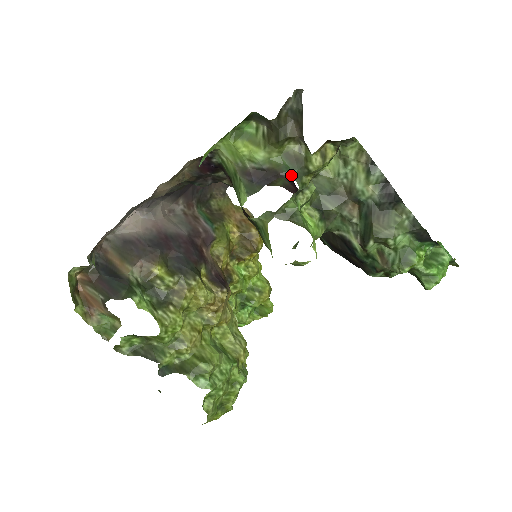
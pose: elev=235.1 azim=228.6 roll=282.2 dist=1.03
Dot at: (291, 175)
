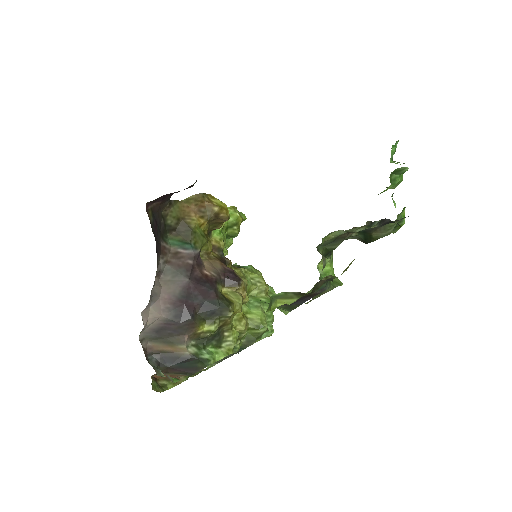
Dot at: (322, 289)
